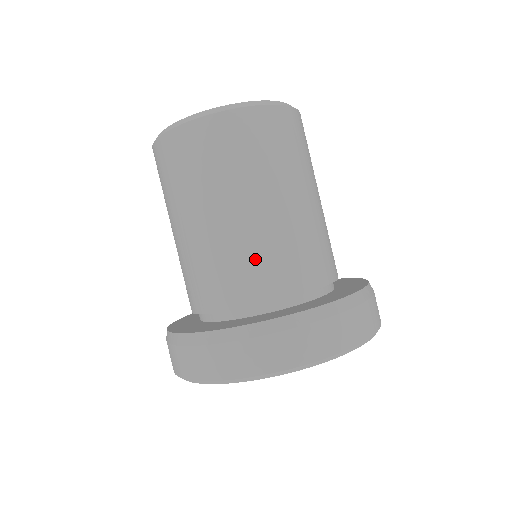
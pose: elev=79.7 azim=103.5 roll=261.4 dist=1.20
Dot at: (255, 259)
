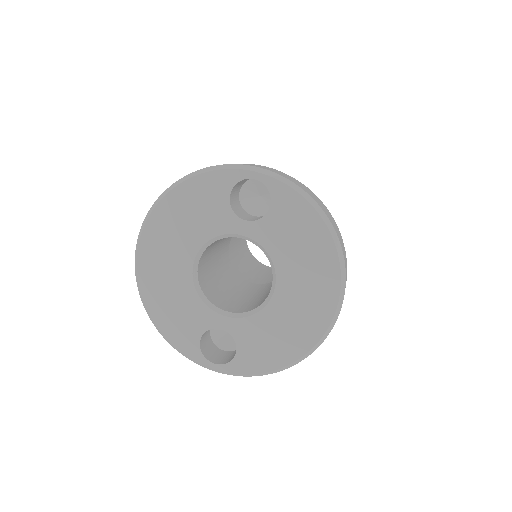
Dot at: occluded
